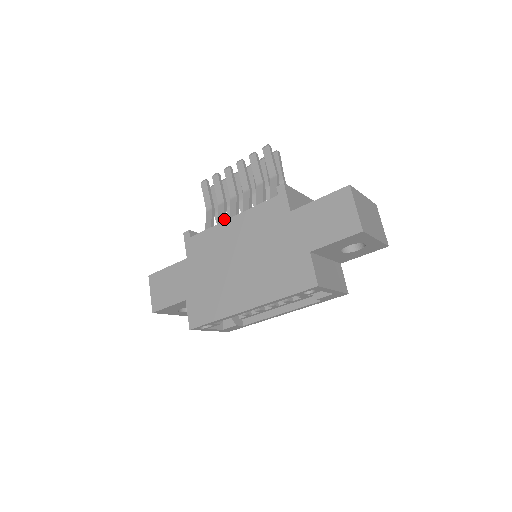
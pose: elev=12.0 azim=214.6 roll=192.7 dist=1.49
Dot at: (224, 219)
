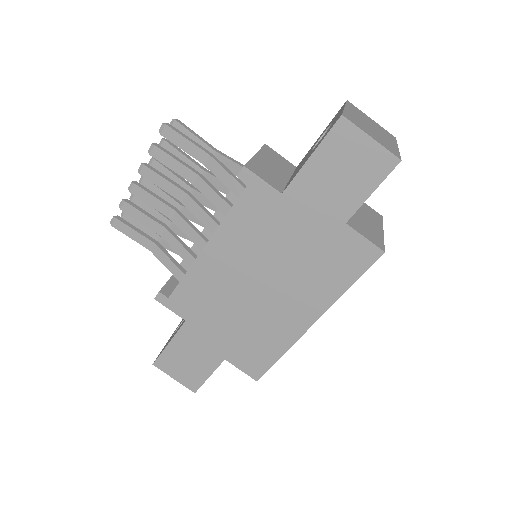
Dot at: (185, 247)
